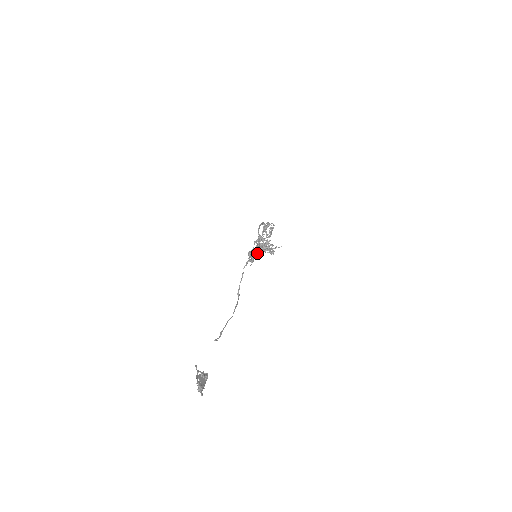
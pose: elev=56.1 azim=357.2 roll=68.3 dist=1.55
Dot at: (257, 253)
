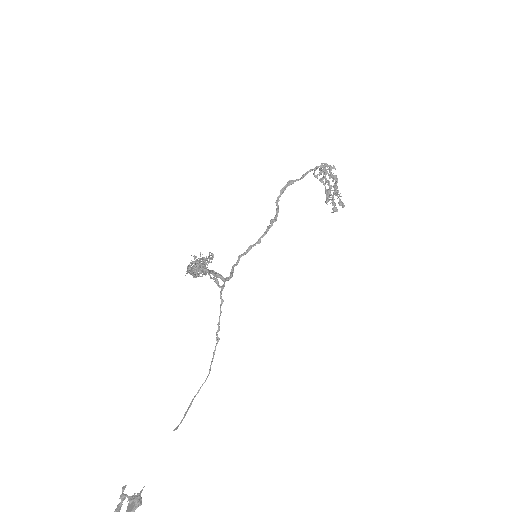
Dot at: (201, 276)
